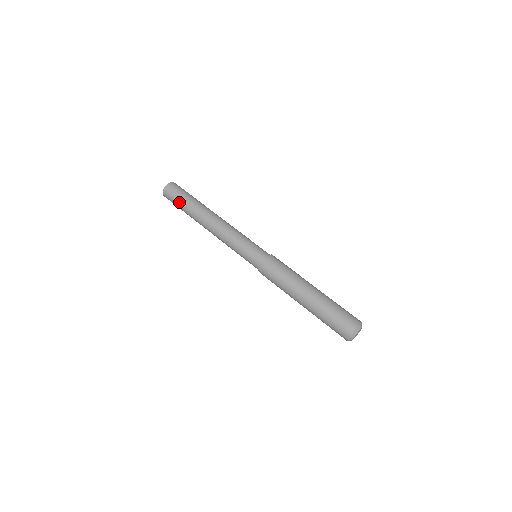
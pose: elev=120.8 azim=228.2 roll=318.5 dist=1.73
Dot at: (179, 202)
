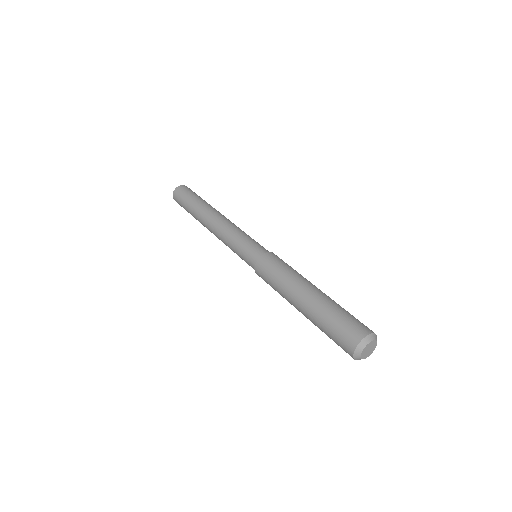
Dot at: (188, 198)
